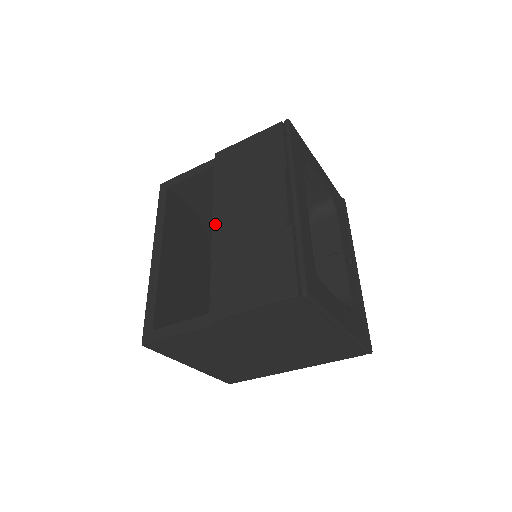
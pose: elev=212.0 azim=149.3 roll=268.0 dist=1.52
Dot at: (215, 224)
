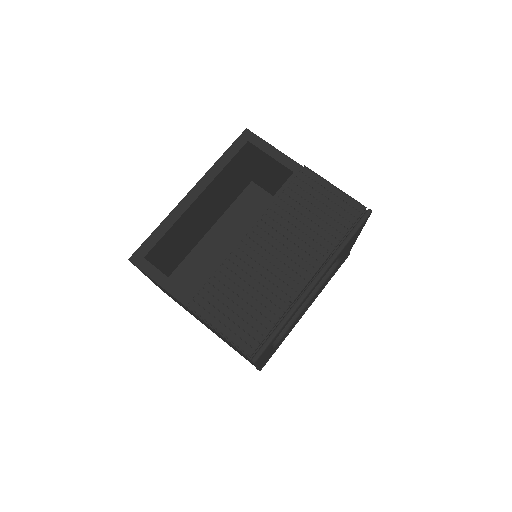
Dot at: (251, 232)
